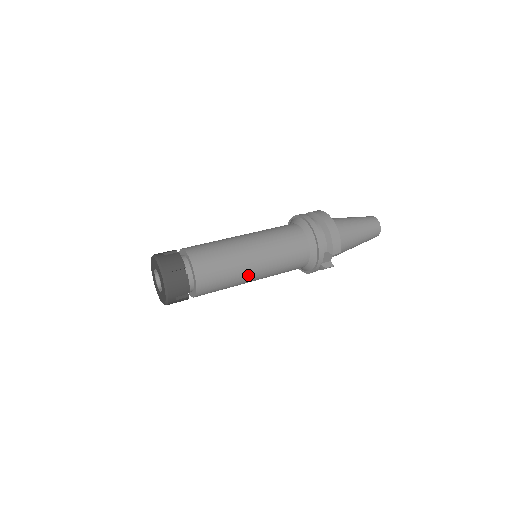
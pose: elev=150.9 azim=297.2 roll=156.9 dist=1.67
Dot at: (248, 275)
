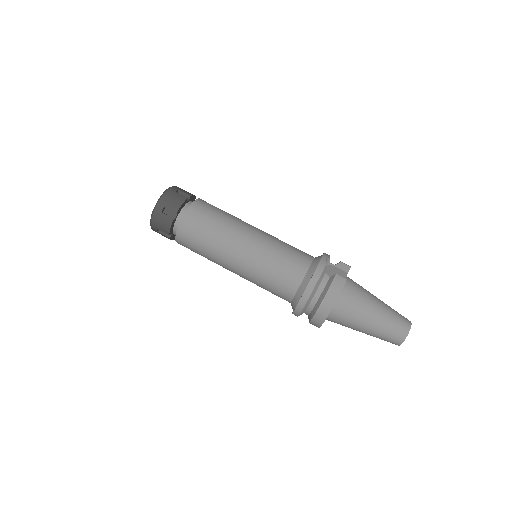
Dot at: occluded
